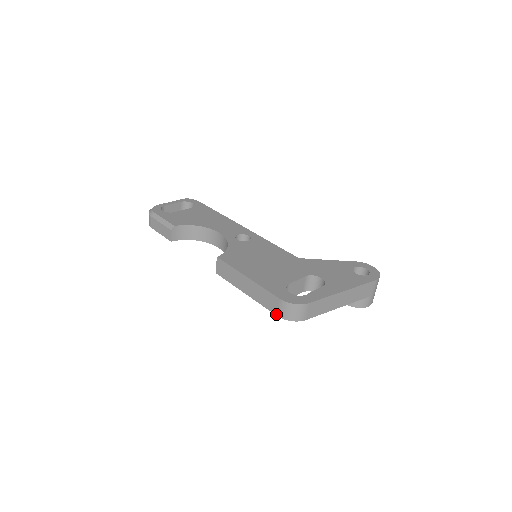
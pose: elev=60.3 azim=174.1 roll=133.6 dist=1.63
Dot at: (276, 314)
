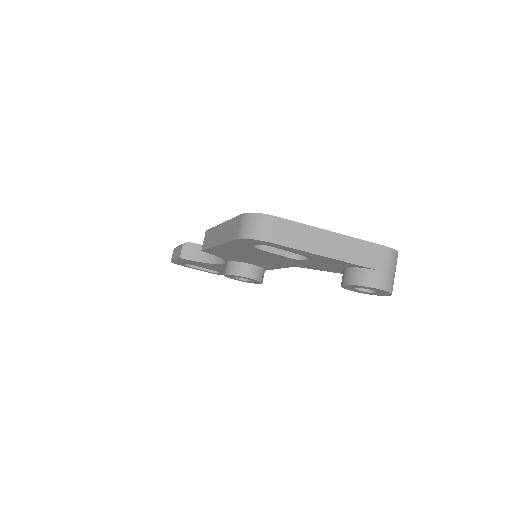
Dot at: (236, 237)
